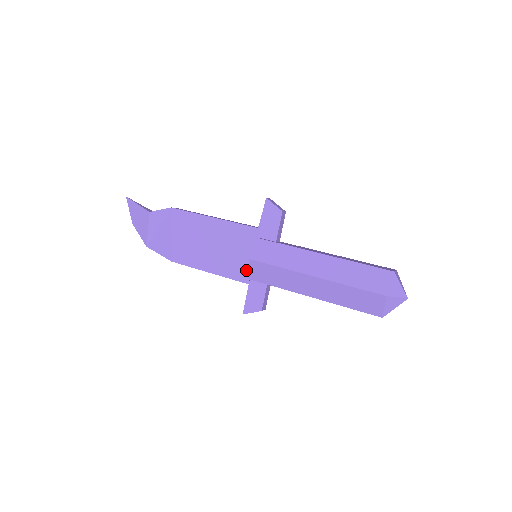
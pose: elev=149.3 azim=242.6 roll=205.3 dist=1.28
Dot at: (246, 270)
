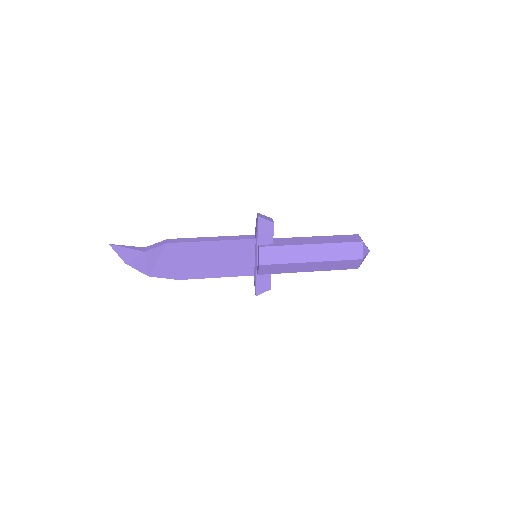
Dot at: (250, 268)
